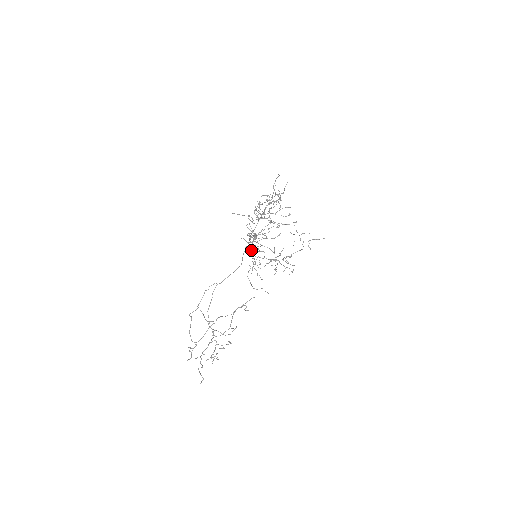
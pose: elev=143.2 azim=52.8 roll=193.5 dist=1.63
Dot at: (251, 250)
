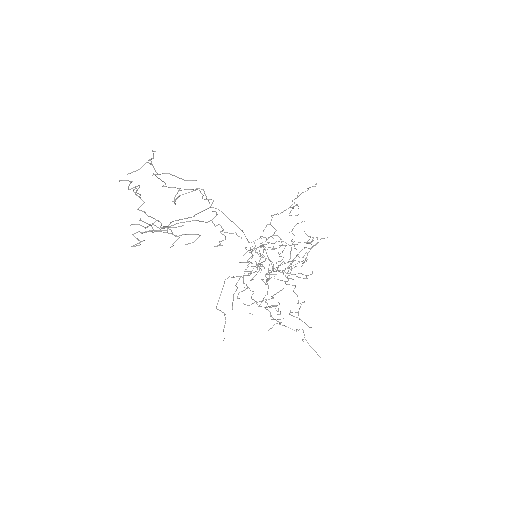
Dot at: occluded
